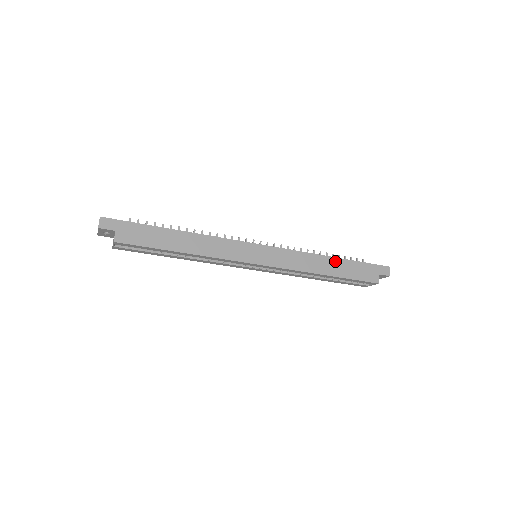
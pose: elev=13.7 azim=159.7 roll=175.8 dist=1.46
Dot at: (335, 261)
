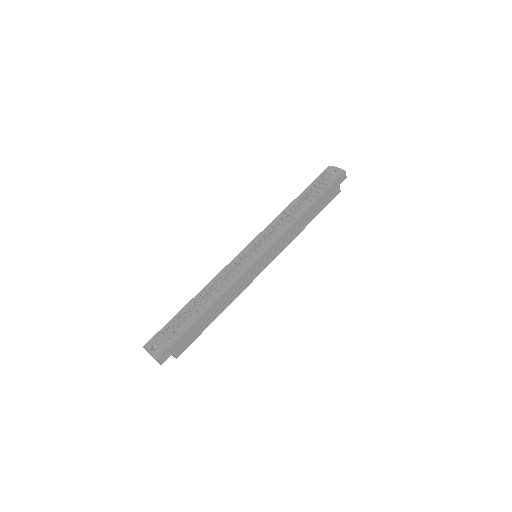
Dot at: (311, 209)
